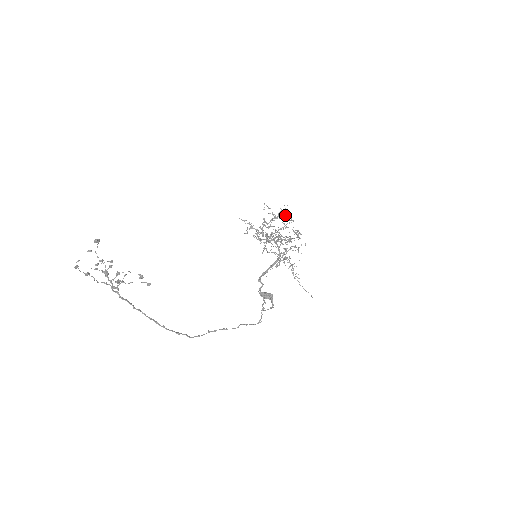
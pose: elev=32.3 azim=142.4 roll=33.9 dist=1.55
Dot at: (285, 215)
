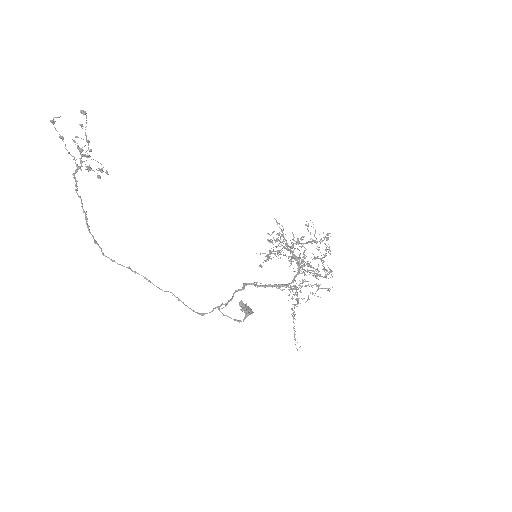
Dot at: occluded
